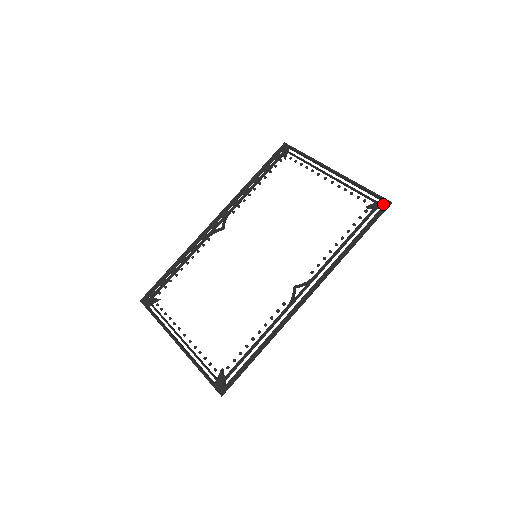
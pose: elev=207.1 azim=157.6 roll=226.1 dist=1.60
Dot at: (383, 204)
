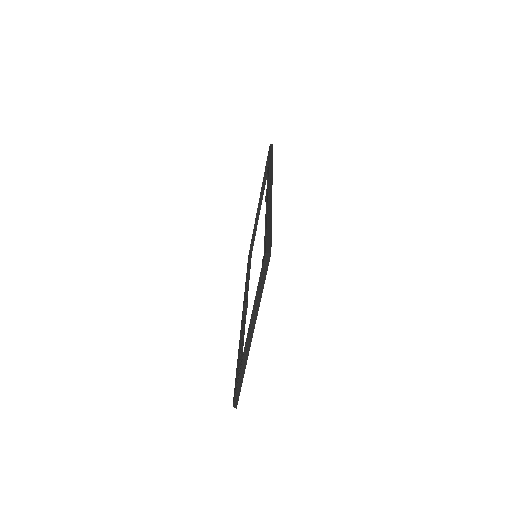
Dot at: occluded
